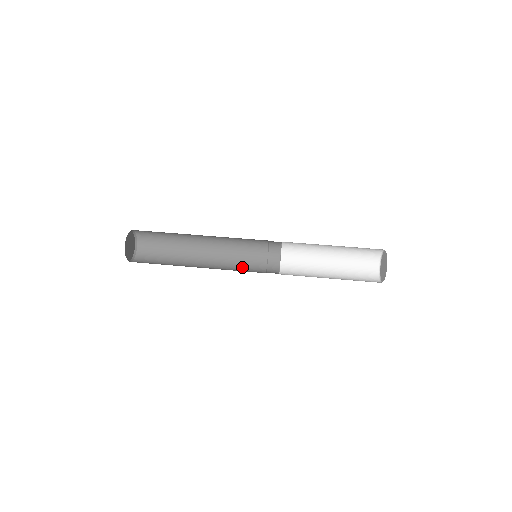
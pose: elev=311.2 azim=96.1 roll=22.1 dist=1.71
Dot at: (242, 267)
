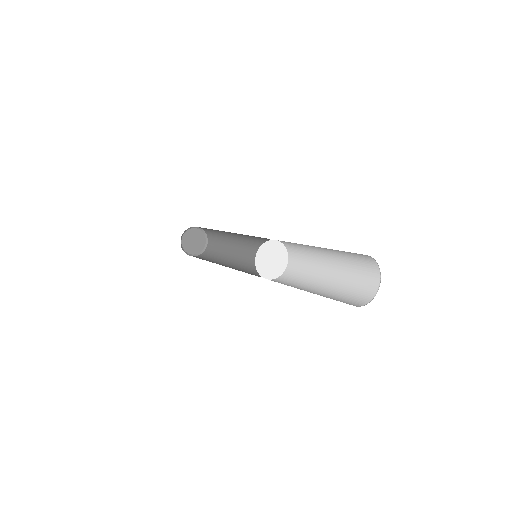
Dot at: occluded
